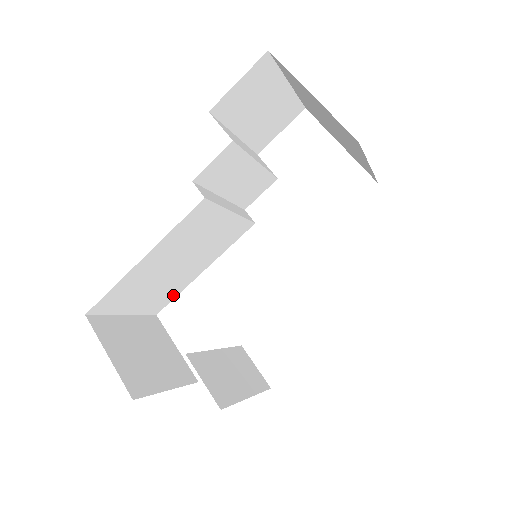
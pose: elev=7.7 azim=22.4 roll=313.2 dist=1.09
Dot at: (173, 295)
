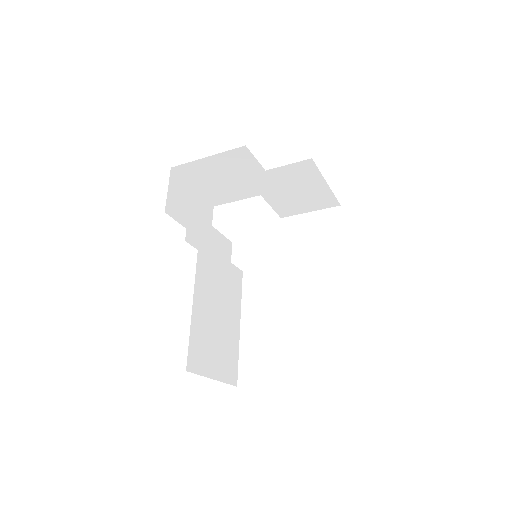
Dot at: (235, 358)
